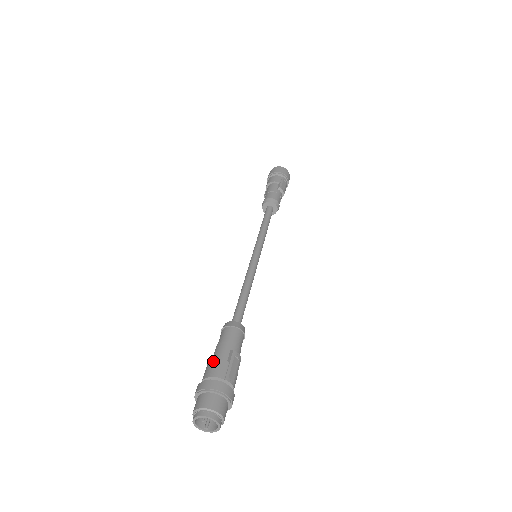
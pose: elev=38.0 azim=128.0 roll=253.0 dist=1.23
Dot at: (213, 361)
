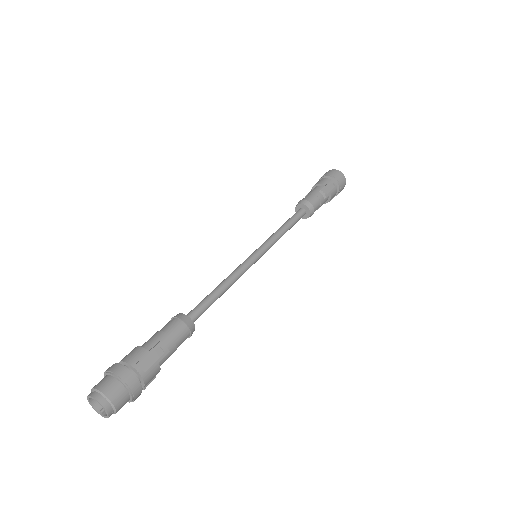
Dot at: (136, 347)
